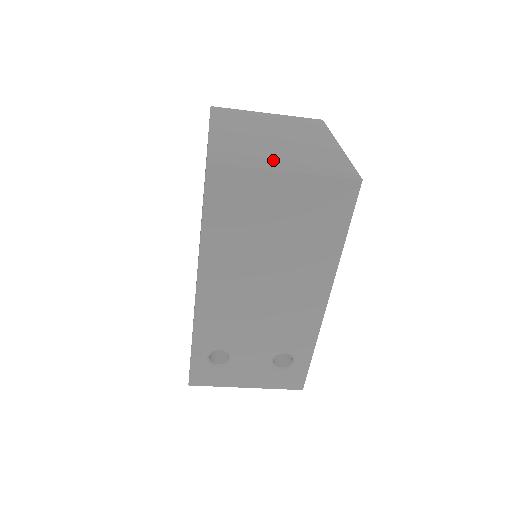
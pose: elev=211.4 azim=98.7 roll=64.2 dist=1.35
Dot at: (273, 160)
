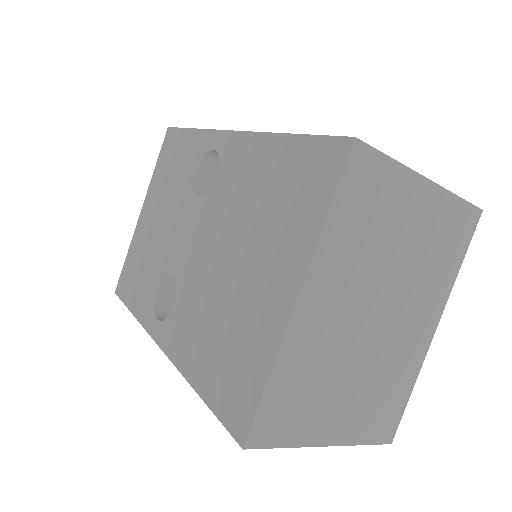
Dot at: (330, 413)
